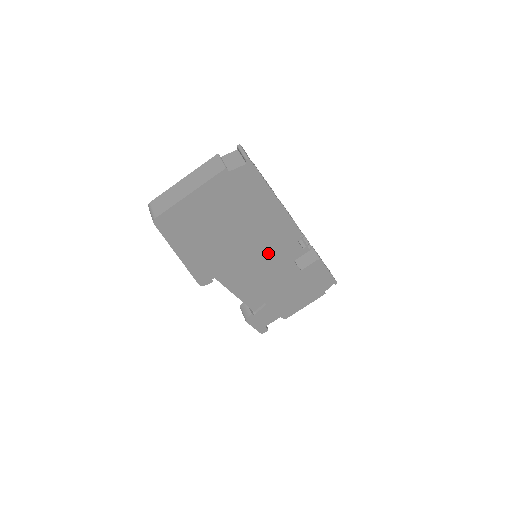
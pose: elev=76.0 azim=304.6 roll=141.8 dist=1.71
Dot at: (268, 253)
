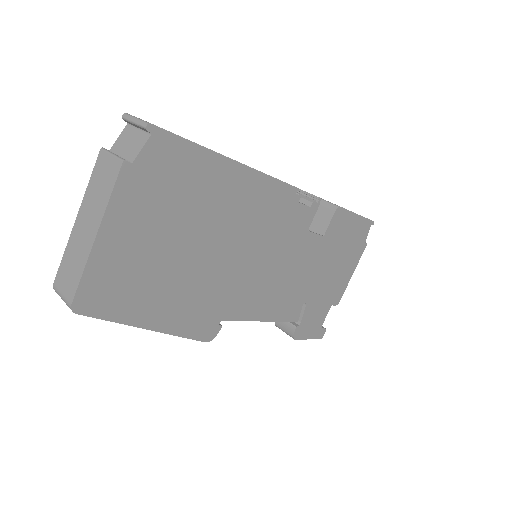
Dot at: (269, 243)
